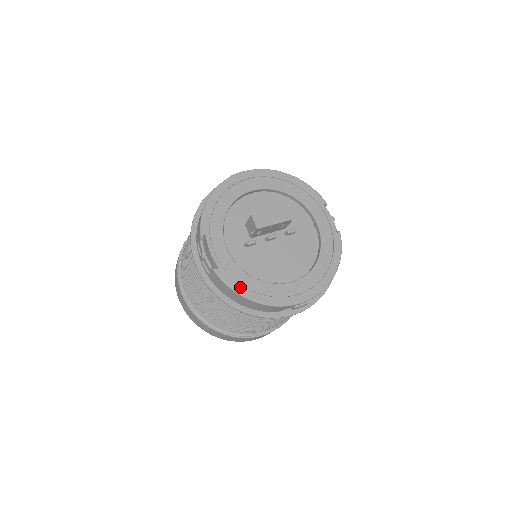
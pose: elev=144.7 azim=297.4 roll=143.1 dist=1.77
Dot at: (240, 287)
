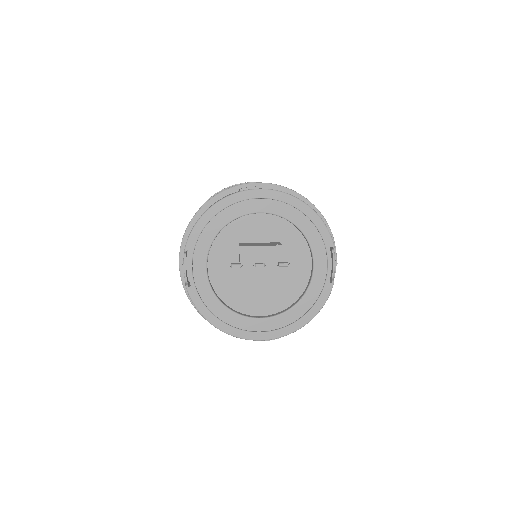
Dot at: (205, 310)
